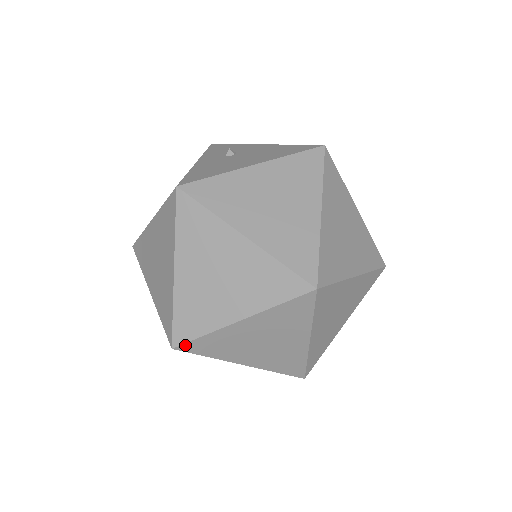
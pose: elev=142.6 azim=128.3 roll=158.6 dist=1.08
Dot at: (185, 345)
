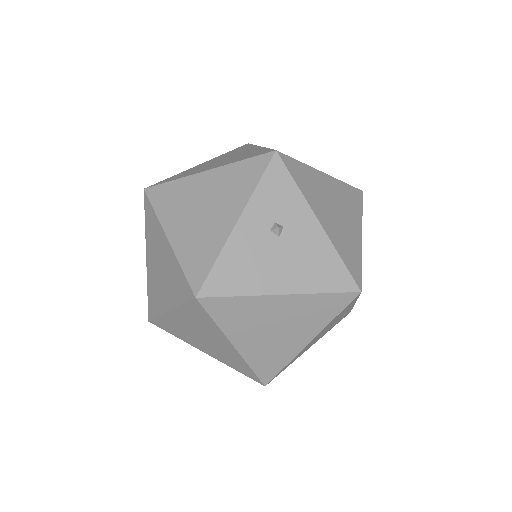
Dot at: (159, 326)
